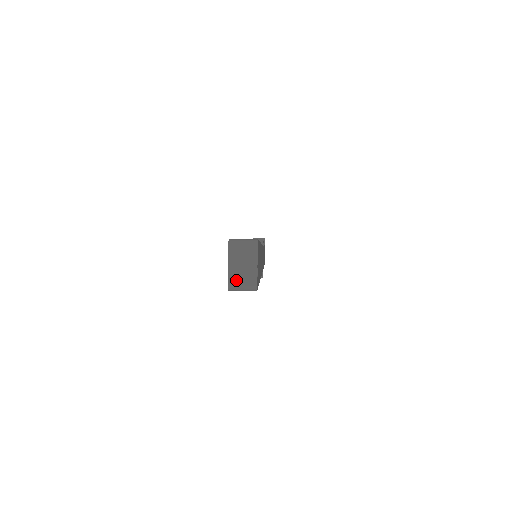
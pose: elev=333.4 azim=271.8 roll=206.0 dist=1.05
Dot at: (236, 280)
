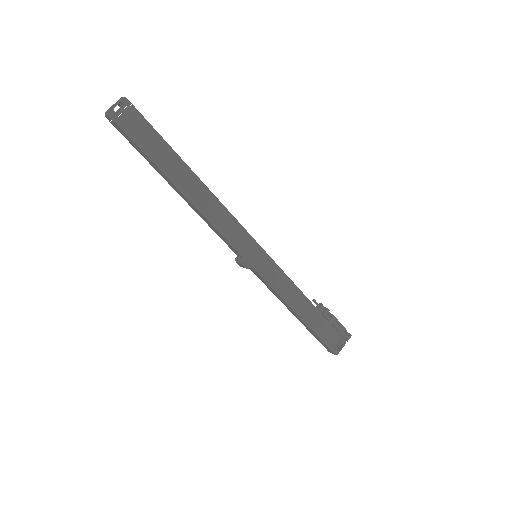
Dot at: occluded
